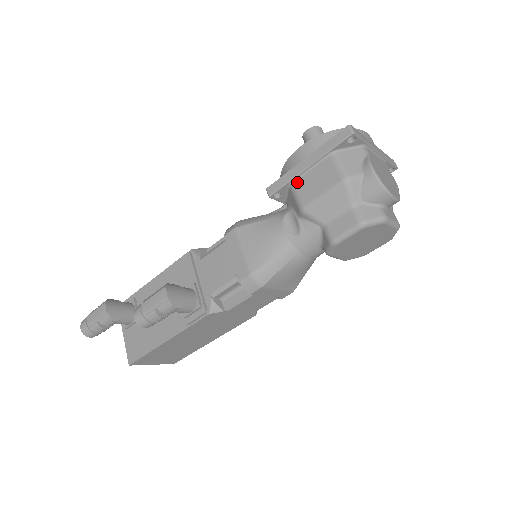
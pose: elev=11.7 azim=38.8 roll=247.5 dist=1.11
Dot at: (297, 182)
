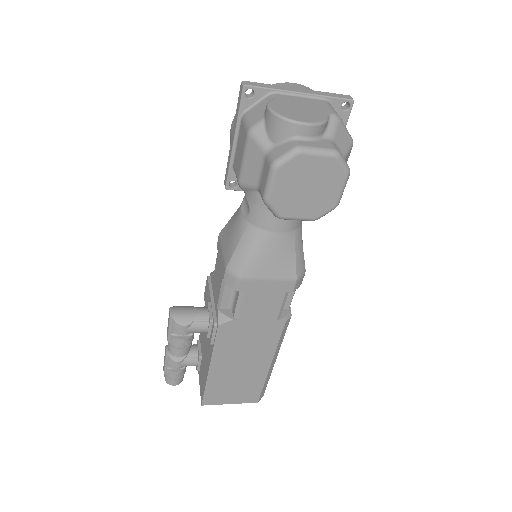
Dot at: (234, 162)
